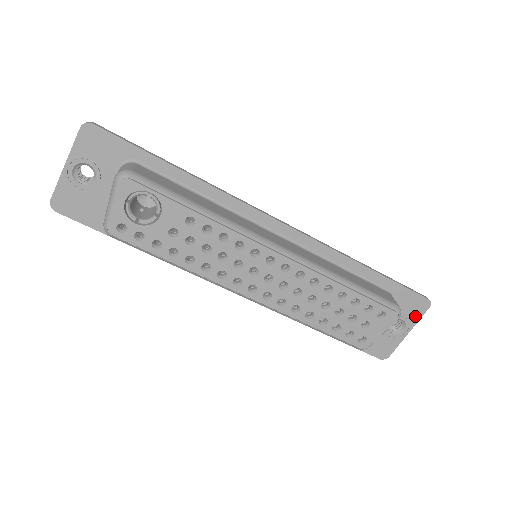
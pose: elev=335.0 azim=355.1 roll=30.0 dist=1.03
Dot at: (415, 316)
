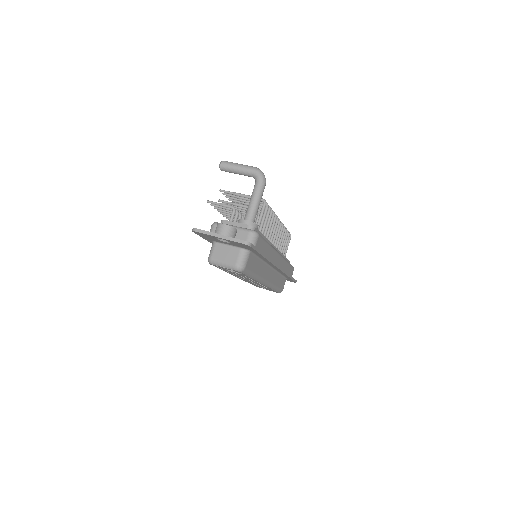
Dot at: occluded
